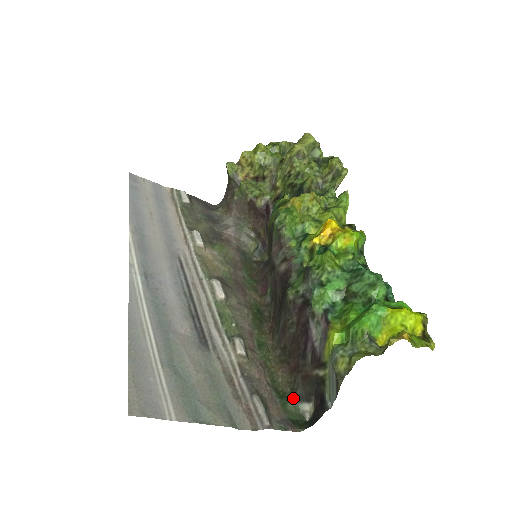
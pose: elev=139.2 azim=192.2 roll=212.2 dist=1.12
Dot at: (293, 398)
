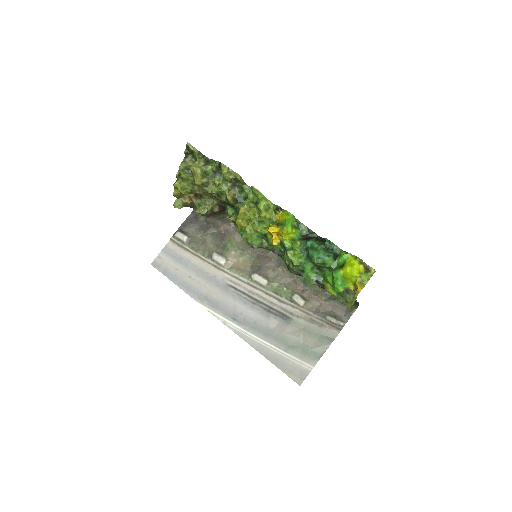
Dot at: occluded
